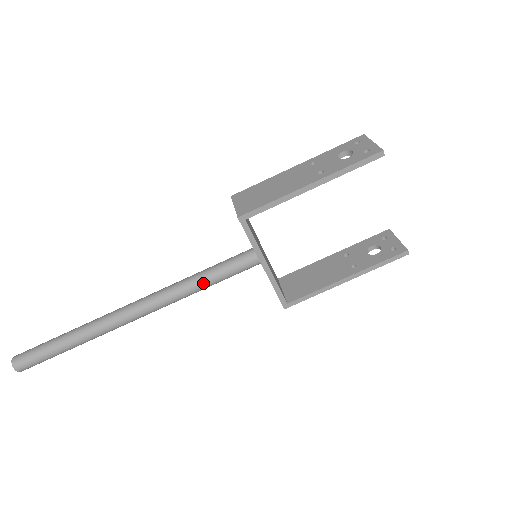
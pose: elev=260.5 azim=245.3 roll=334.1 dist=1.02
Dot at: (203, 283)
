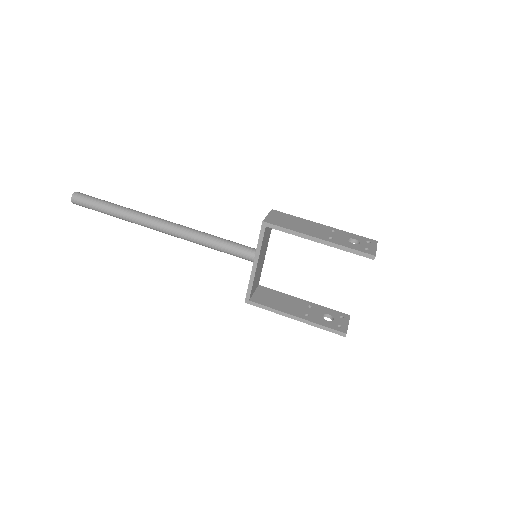
Dot at: (213, 244)
